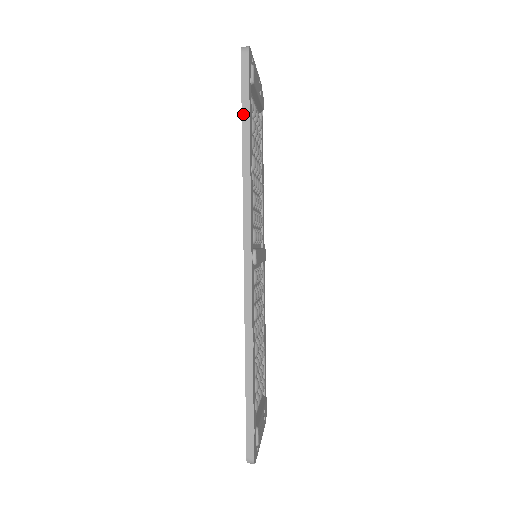
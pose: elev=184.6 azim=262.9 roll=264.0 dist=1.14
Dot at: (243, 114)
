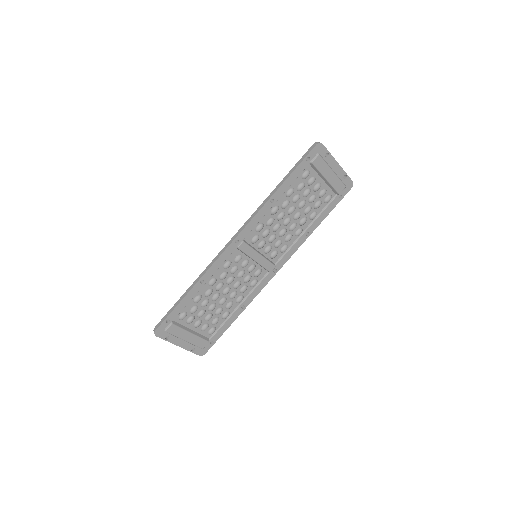
Dot at: (289, 172)
